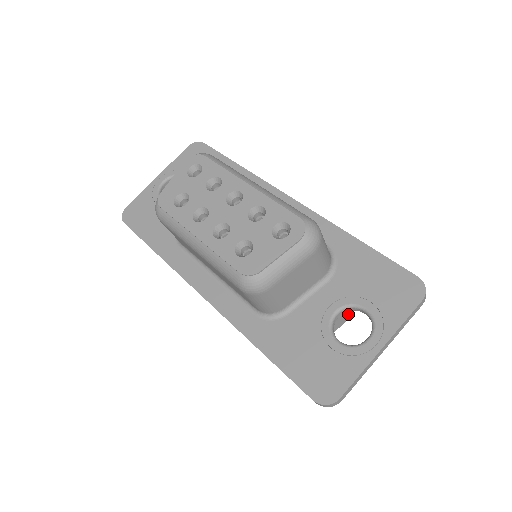
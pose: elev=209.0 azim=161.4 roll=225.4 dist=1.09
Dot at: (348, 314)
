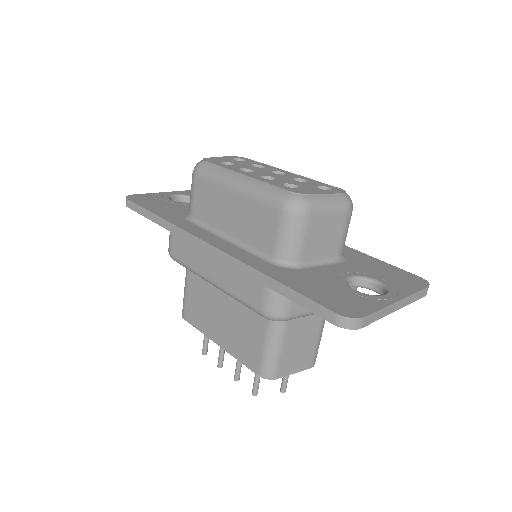
Dot at: (315, 360)
